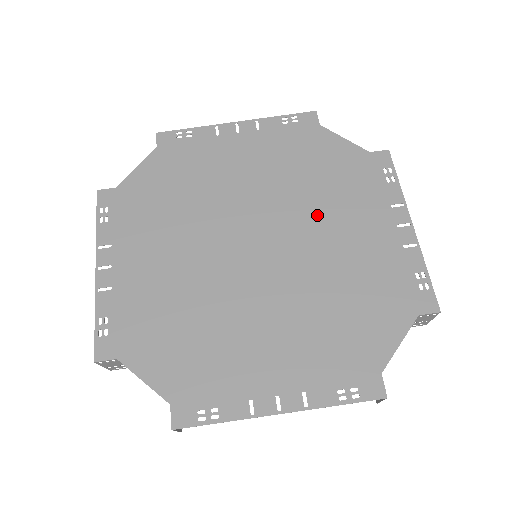
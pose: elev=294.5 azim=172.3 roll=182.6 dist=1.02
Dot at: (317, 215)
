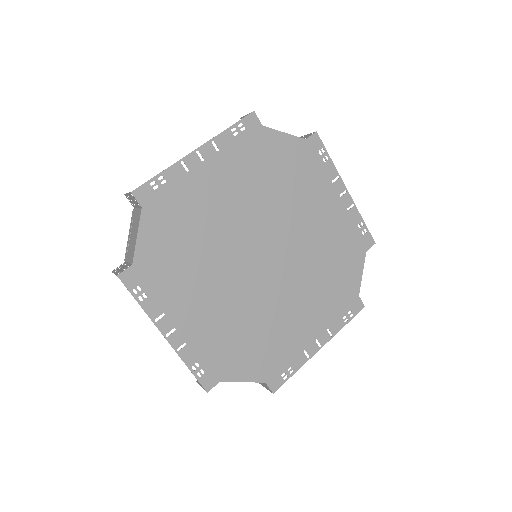
Dot at: (303, 286)
